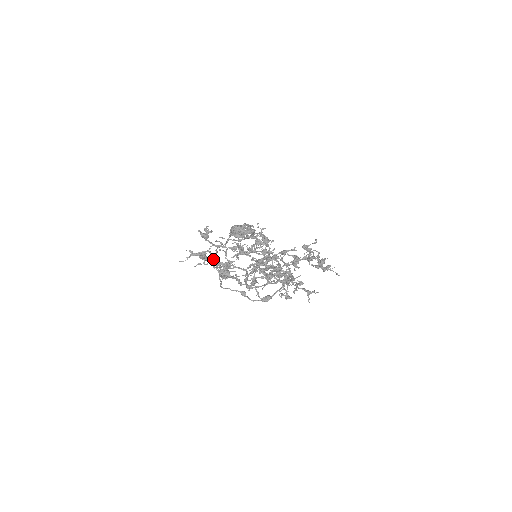
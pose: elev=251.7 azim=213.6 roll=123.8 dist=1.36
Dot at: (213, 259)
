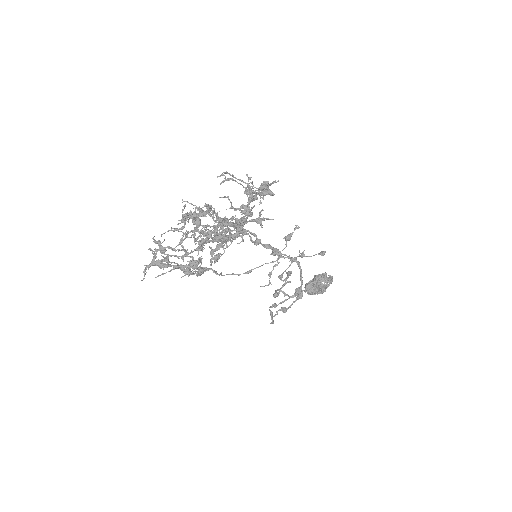
Dot at: (155, 254)
